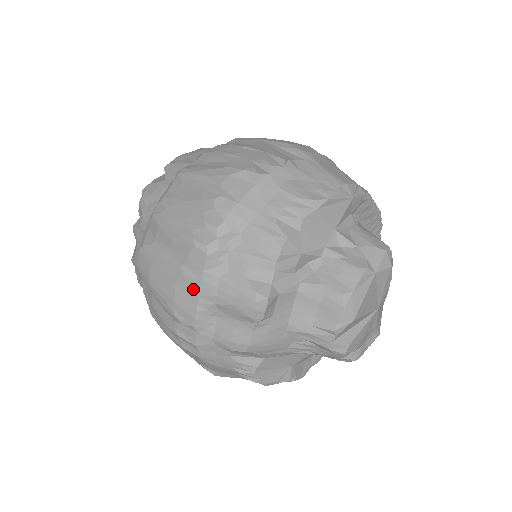
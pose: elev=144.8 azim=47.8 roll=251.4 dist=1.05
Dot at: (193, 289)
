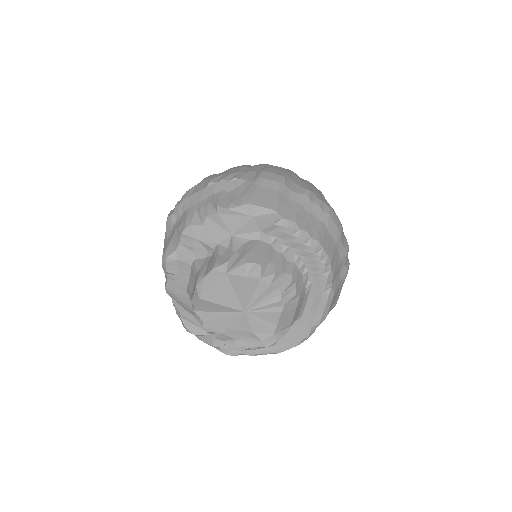
Dot at: occluded
